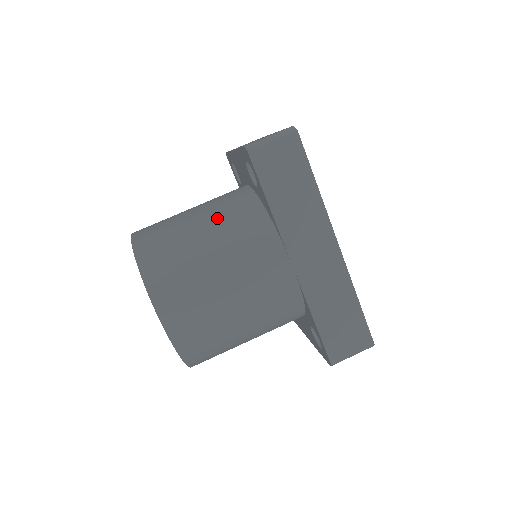
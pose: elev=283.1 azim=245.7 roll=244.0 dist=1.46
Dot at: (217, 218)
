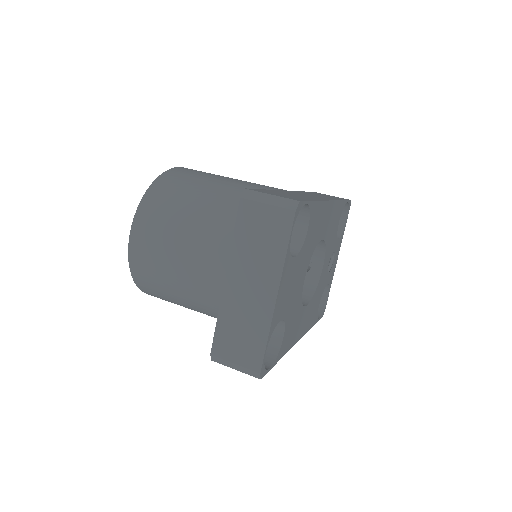
Dot at: occluded
